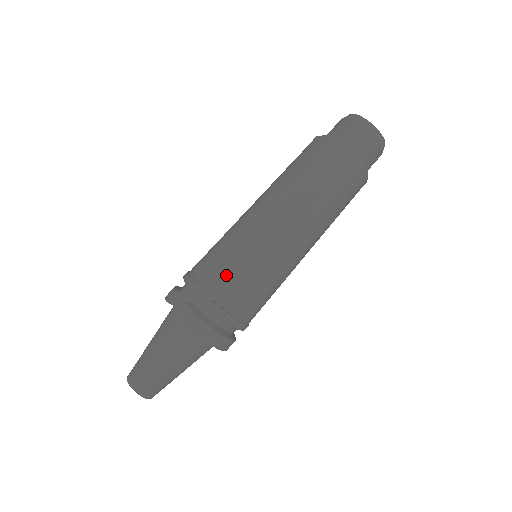
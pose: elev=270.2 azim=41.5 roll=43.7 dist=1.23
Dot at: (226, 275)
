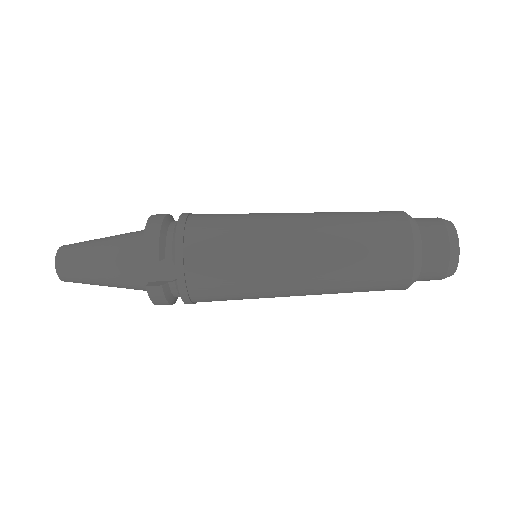
Dot at: (218, 293)
